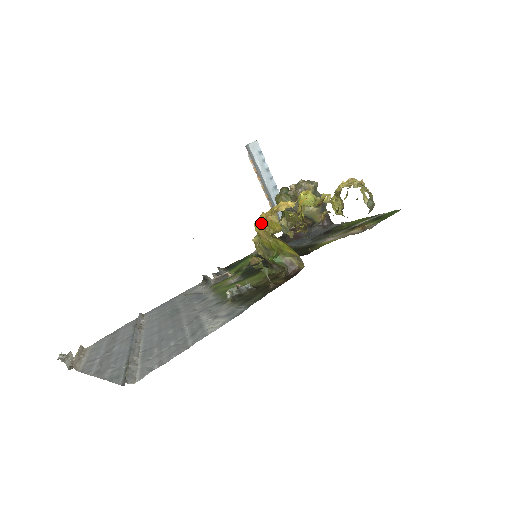
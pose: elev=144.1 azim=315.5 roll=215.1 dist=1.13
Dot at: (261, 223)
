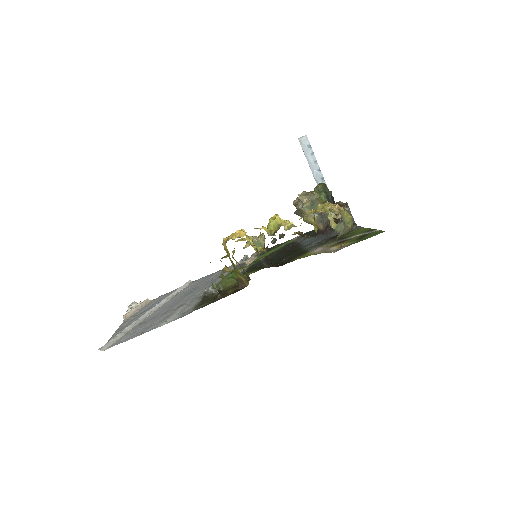
Dot at: occluded
